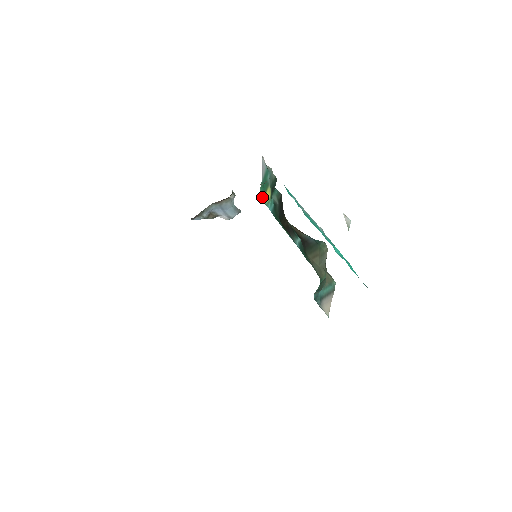
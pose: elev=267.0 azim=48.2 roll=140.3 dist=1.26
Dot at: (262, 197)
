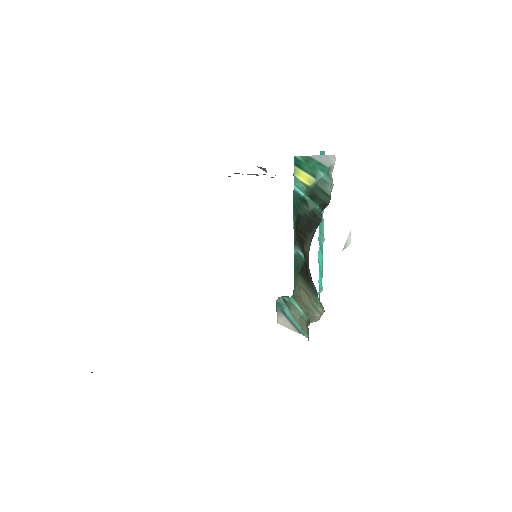
Dot at: (296, 165)
